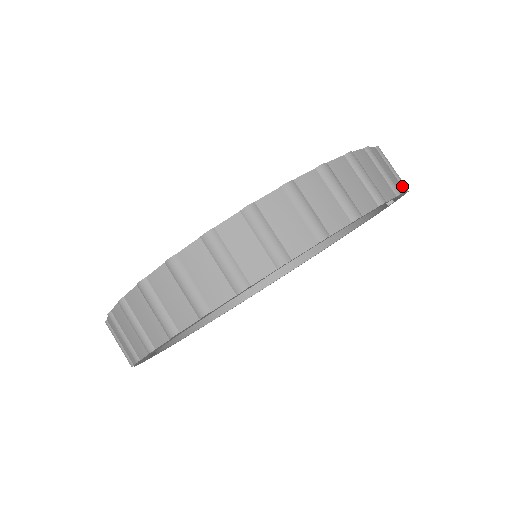
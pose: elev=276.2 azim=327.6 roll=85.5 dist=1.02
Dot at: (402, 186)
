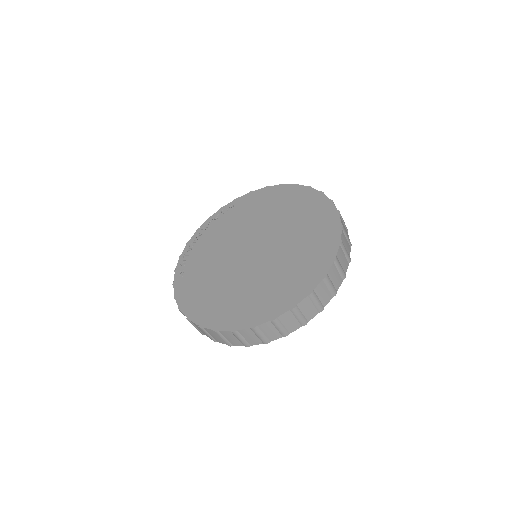
Dot at: occluded
